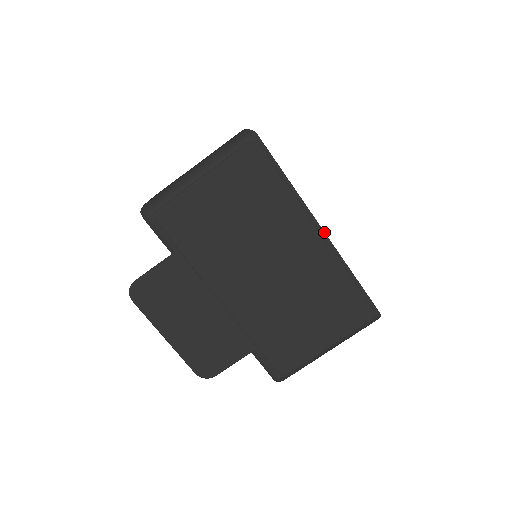
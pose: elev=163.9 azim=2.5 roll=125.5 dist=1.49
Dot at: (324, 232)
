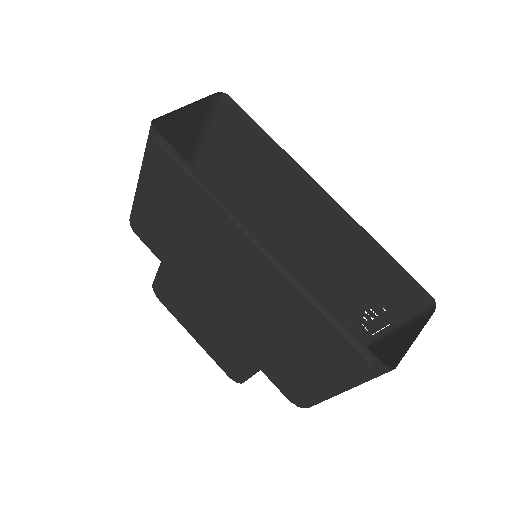
Dot at: (266, 244)
